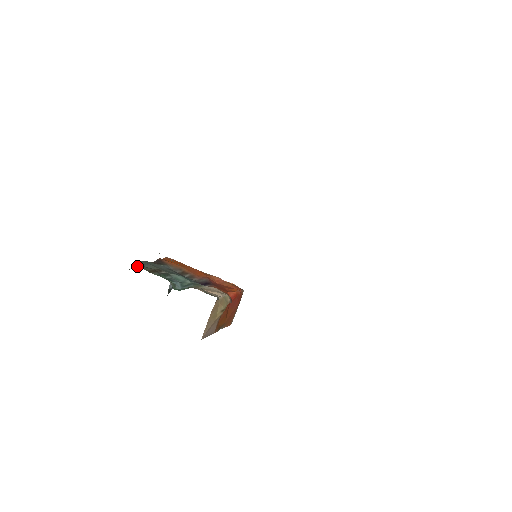
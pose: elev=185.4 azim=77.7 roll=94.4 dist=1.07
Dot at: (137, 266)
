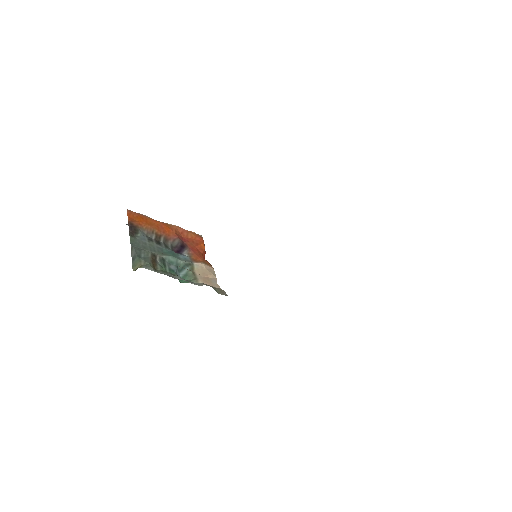
Dot at: (139, 262)
